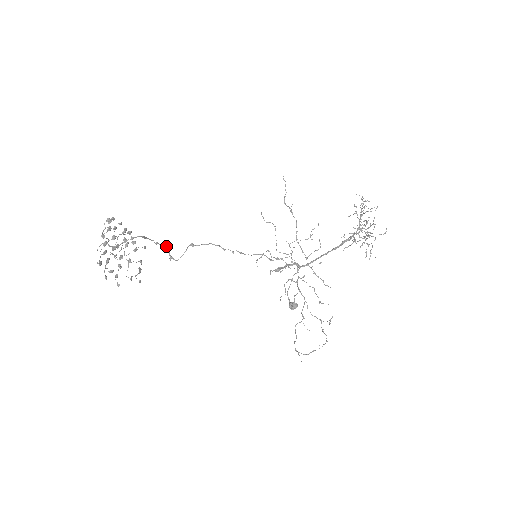
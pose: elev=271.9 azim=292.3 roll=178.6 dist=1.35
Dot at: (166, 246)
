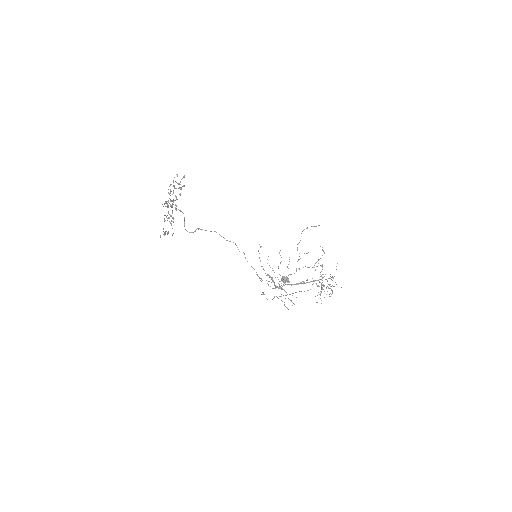
Dot at: (193, 232)
